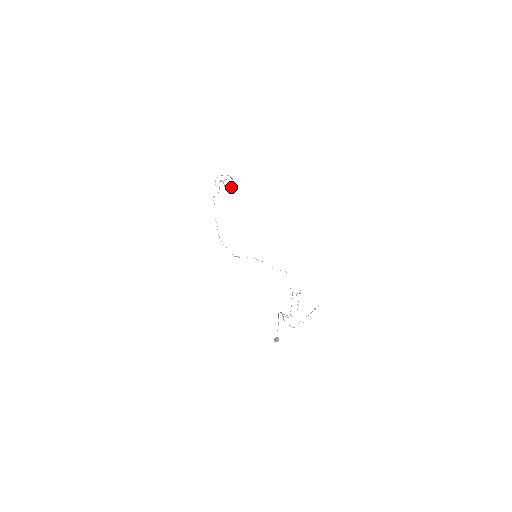
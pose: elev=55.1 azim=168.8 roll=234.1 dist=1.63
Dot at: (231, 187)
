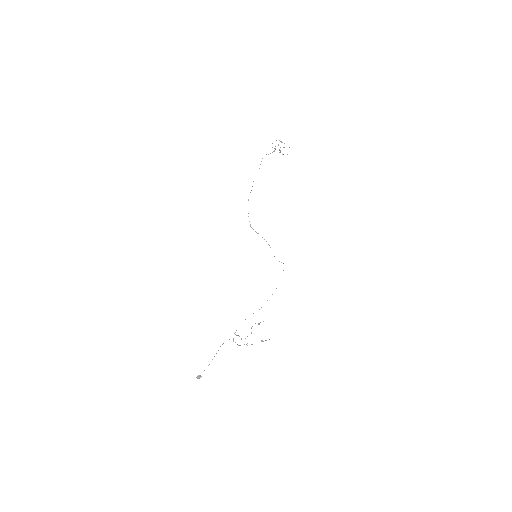
Dot at: occluded
